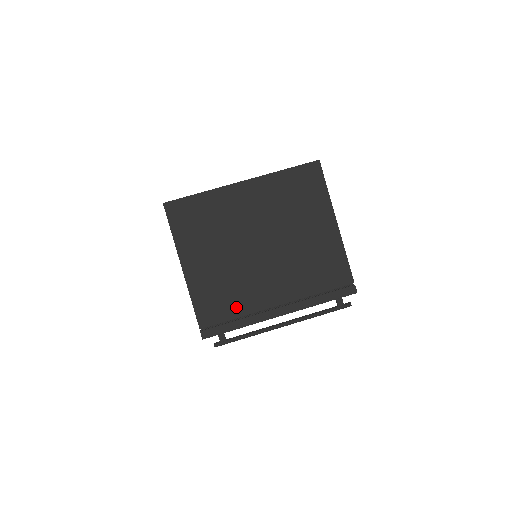
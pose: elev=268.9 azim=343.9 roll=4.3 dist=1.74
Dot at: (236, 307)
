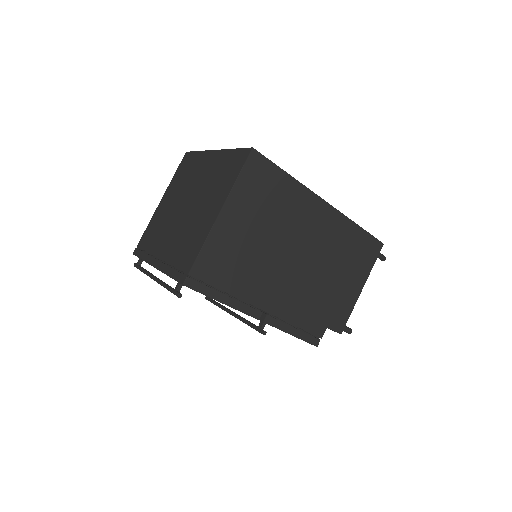
Dot at: (151, 243)
